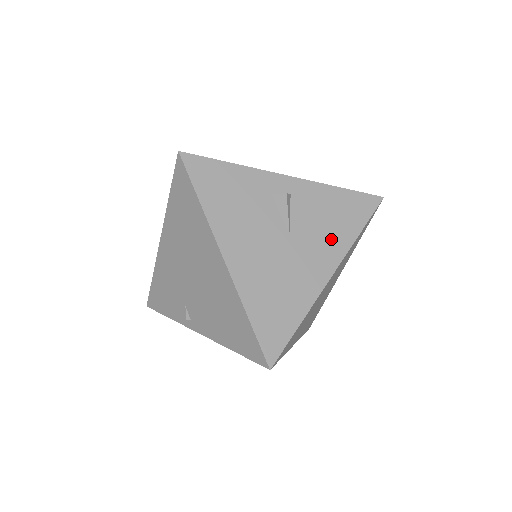
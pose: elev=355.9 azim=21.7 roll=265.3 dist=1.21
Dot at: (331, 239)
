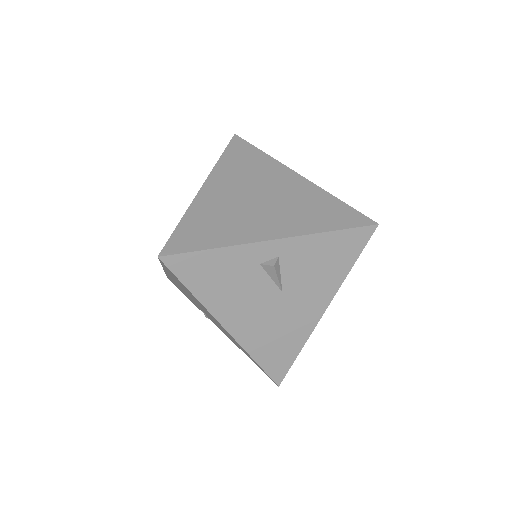
Dot at: (323, 282)
